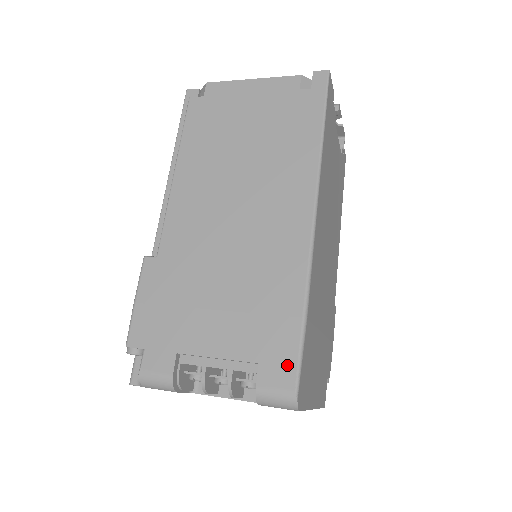
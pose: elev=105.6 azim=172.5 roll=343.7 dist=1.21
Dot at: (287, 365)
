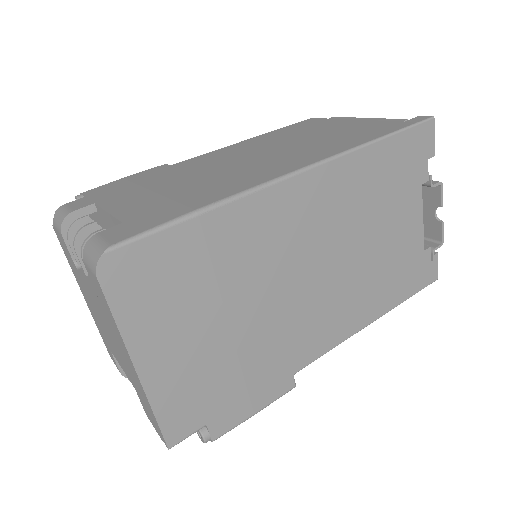
Dot at: (136, 229)
